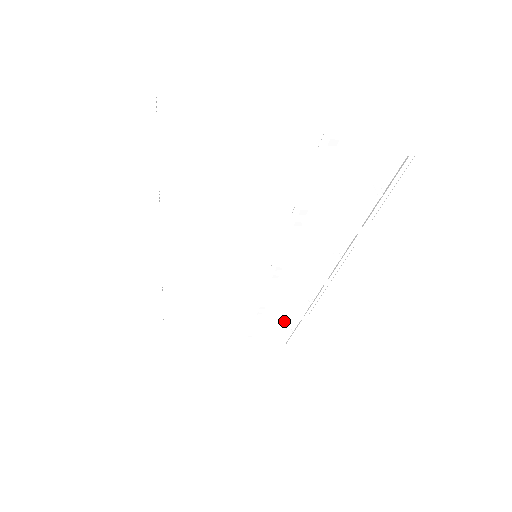
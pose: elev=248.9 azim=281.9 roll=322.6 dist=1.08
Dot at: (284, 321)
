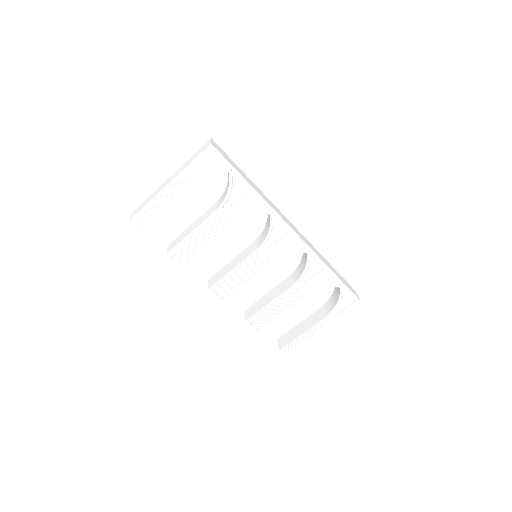
Dot at: (325, 282)
